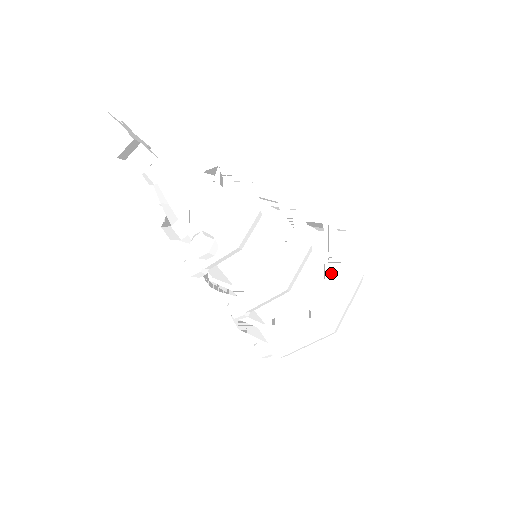
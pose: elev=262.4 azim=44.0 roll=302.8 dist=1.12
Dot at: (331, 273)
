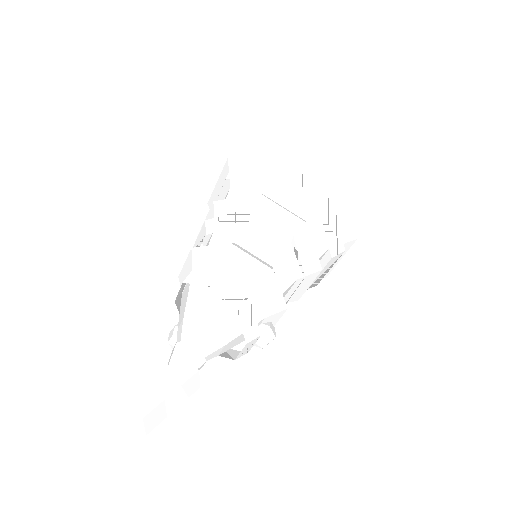
Dot at: (329, 215)
